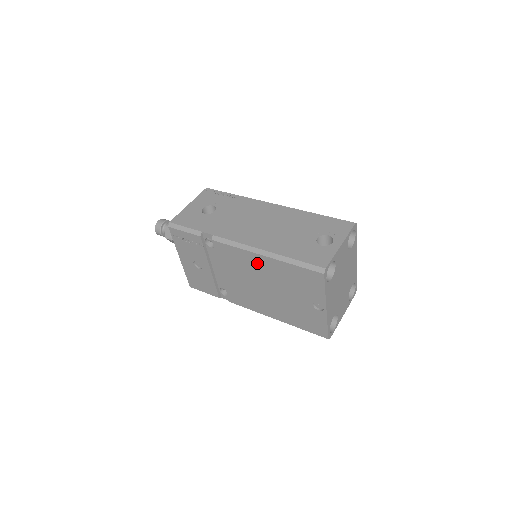
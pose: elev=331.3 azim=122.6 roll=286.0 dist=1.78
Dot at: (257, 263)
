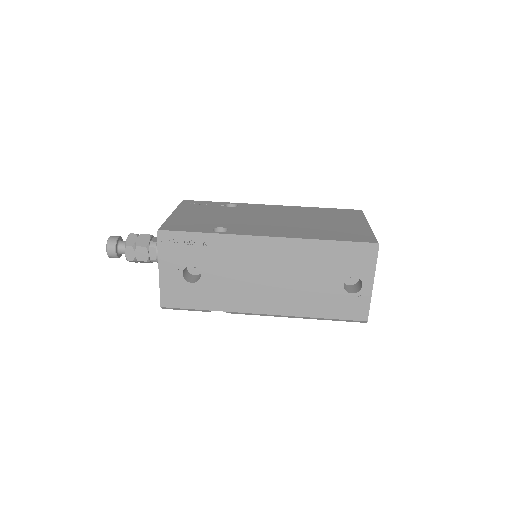
Dot at: occluded
